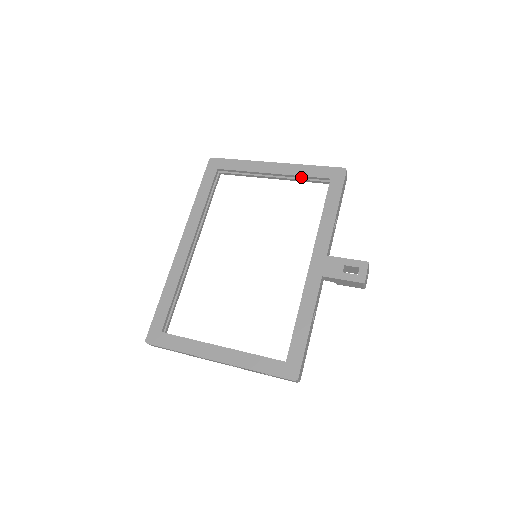
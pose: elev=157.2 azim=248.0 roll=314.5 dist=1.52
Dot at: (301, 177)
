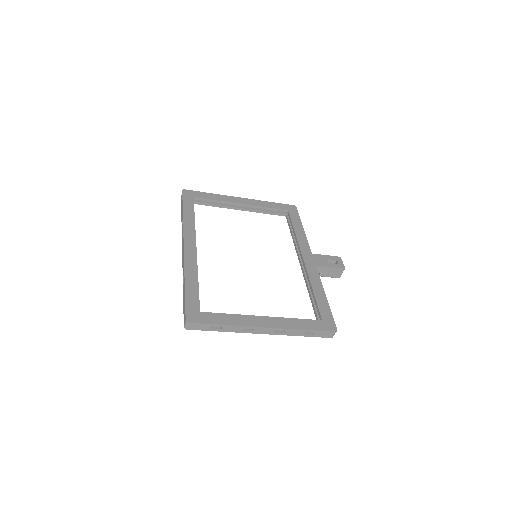
Dot at: (265, 208)
